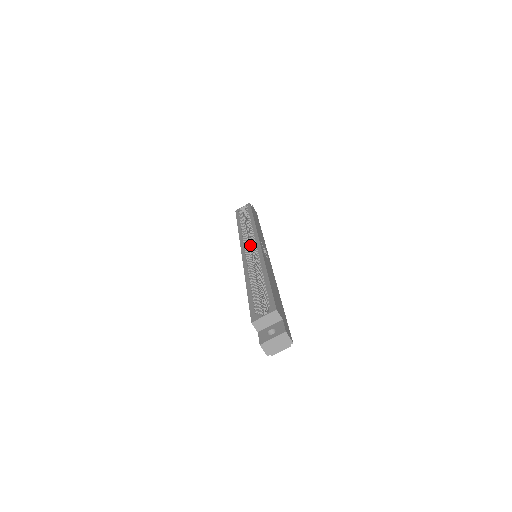
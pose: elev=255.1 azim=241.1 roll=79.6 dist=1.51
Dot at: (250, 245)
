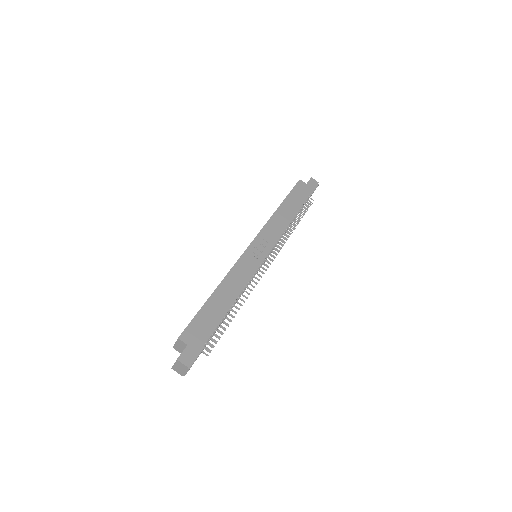
Dot at: occluded
